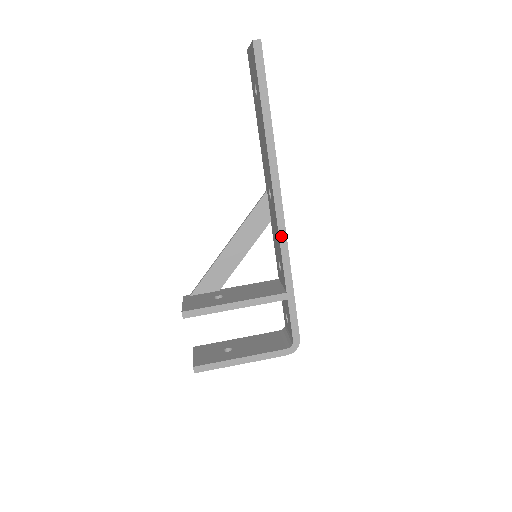
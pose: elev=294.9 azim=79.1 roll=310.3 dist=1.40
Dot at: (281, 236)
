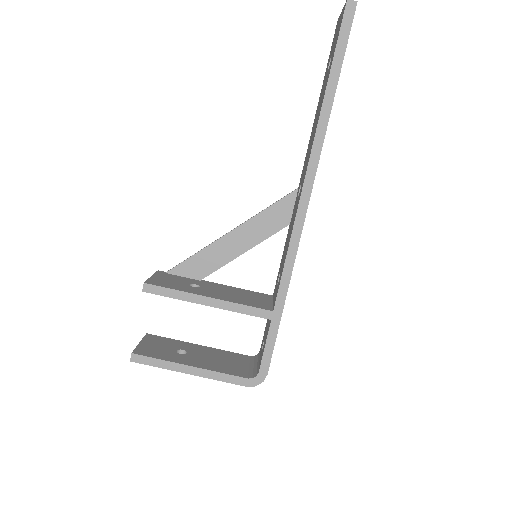
Dot at: (292, 241)
